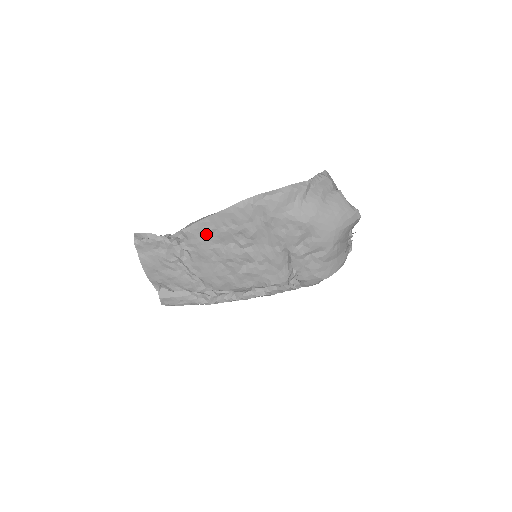
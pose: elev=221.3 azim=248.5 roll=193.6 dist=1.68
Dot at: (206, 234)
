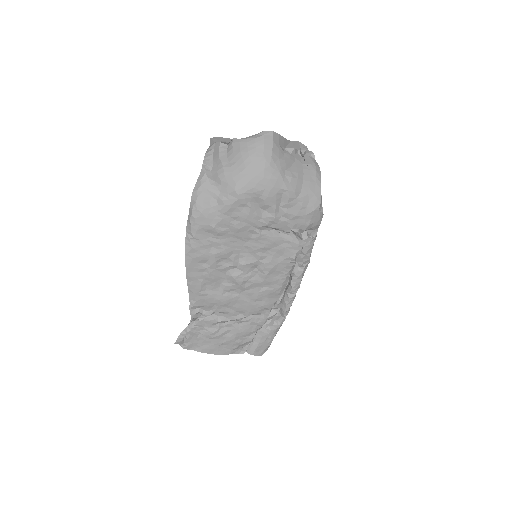
Dot at: (204, 290)
